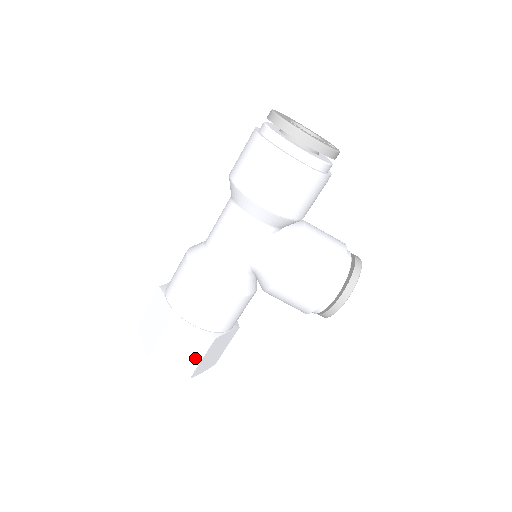
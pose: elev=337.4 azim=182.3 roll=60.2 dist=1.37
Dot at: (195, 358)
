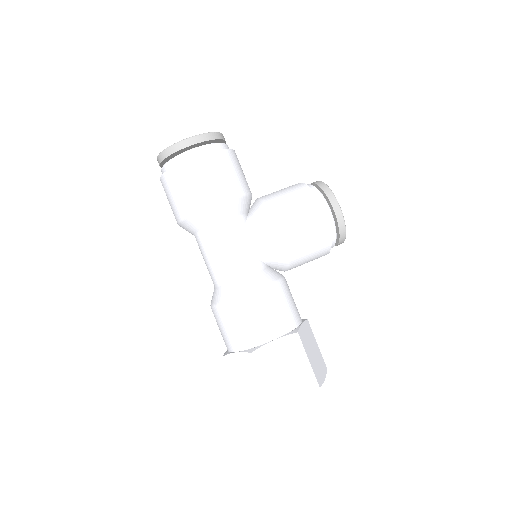
Dot at: (303, 365)
